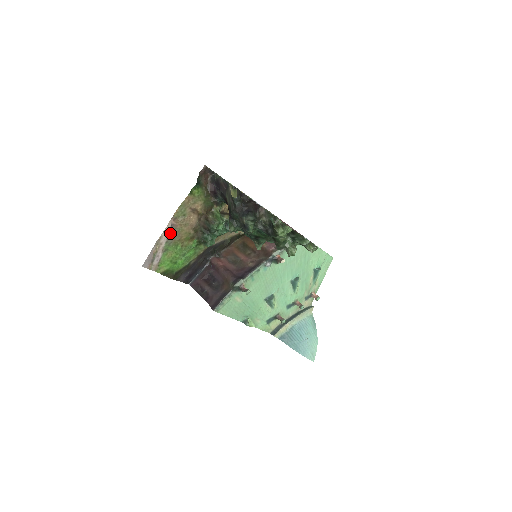
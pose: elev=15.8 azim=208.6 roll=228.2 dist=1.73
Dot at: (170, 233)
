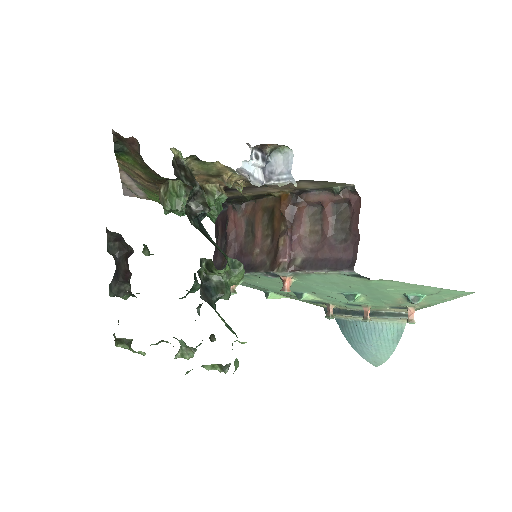
Dot at: (134, 179)
